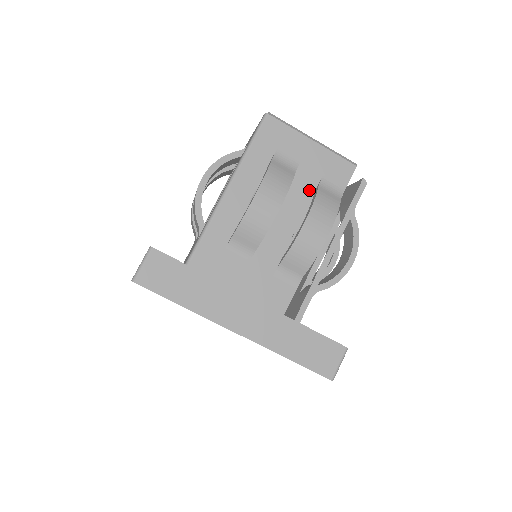
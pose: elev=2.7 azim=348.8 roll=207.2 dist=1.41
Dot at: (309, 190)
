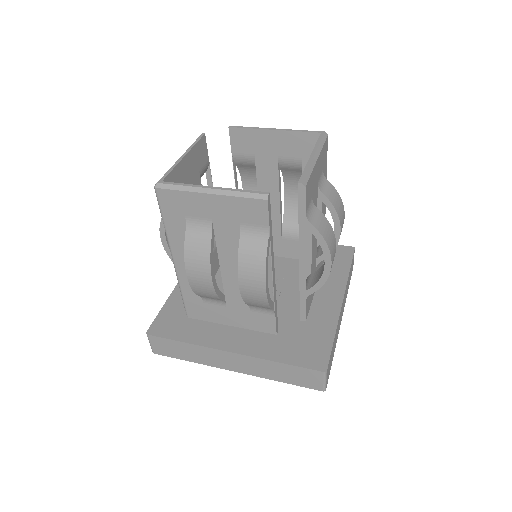
Dot at: (236, 240)
